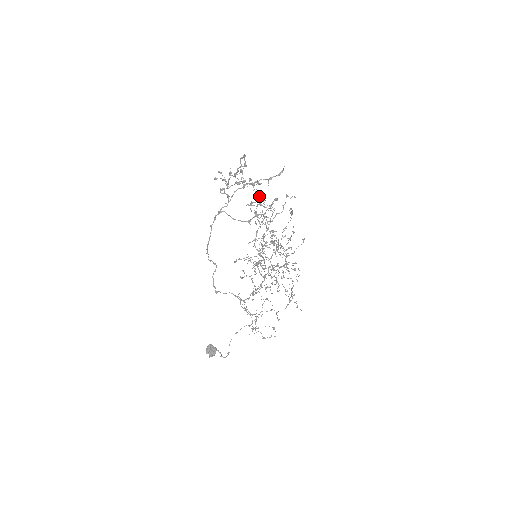
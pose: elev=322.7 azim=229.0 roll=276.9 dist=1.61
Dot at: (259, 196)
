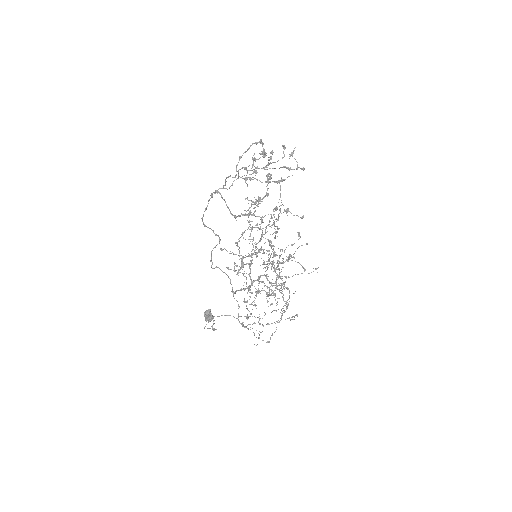
Dot at: (267, 195)
